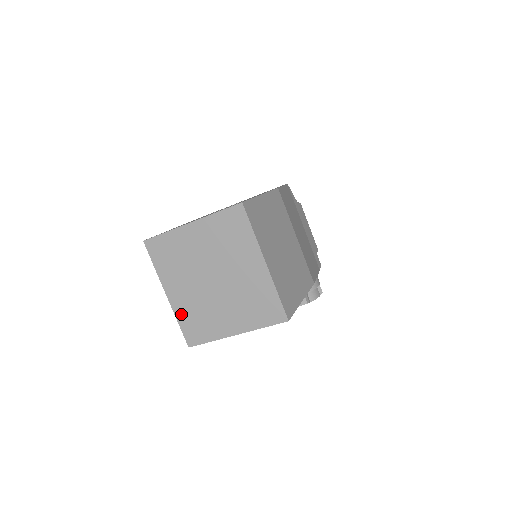
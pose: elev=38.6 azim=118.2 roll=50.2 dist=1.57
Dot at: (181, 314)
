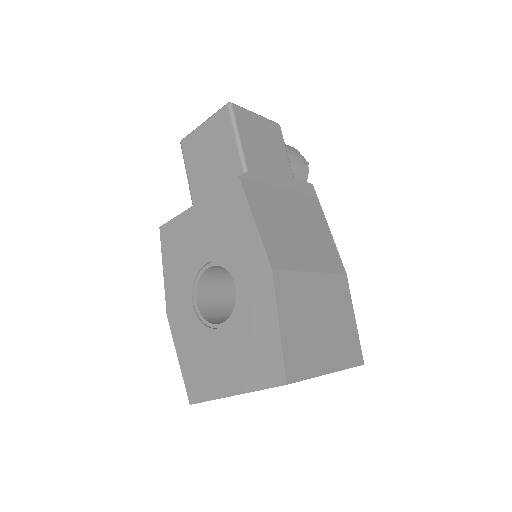
Dot at: occluded
